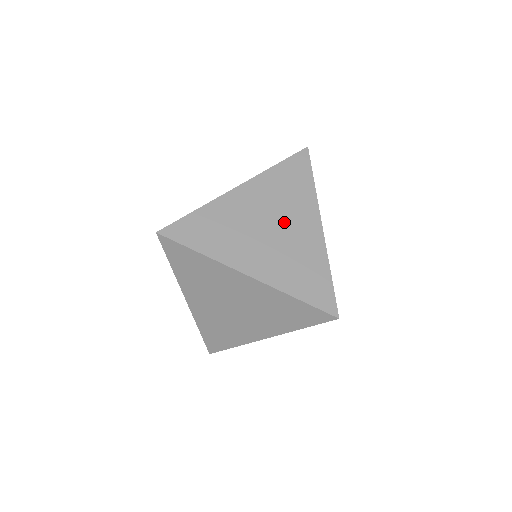
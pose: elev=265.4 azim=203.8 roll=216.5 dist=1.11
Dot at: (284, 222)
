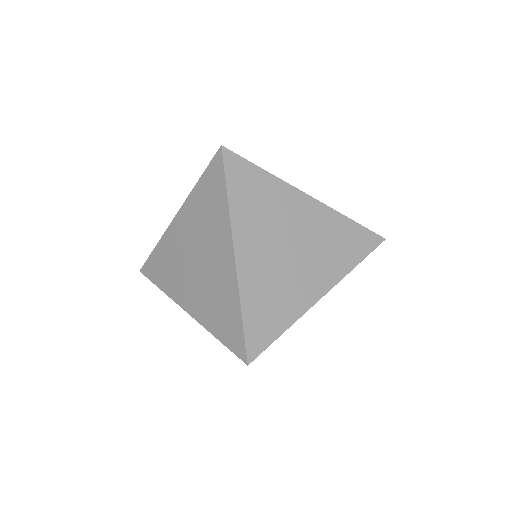
Dot at: (305, 258)
